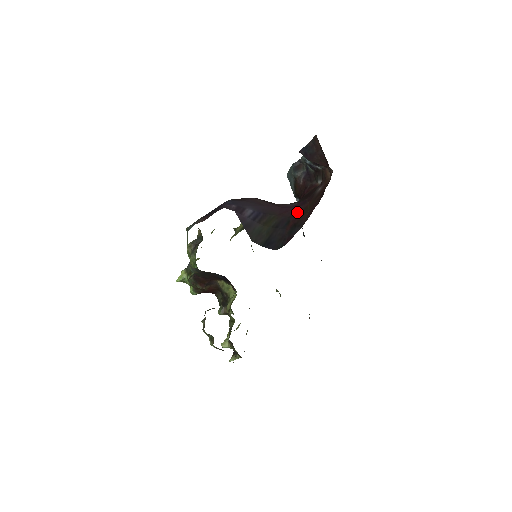
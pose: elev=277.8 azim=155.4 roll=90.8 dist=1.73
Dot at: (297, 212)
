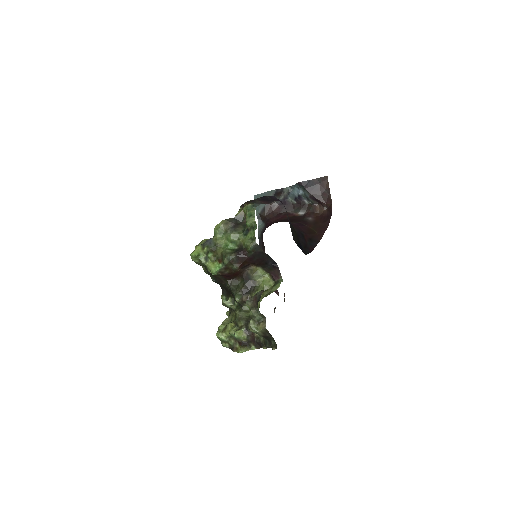
Dot at: (304, 230)
